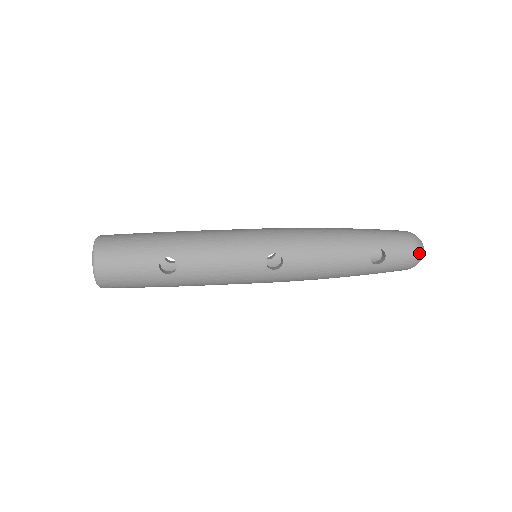
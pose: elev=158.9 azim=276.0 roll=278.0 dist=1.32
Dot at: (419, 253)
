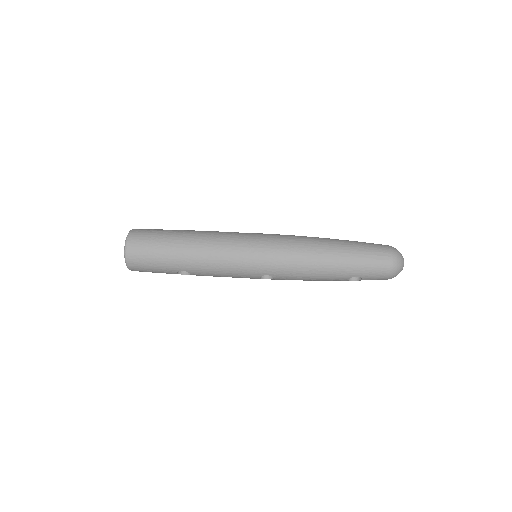
Dot at: occluded
